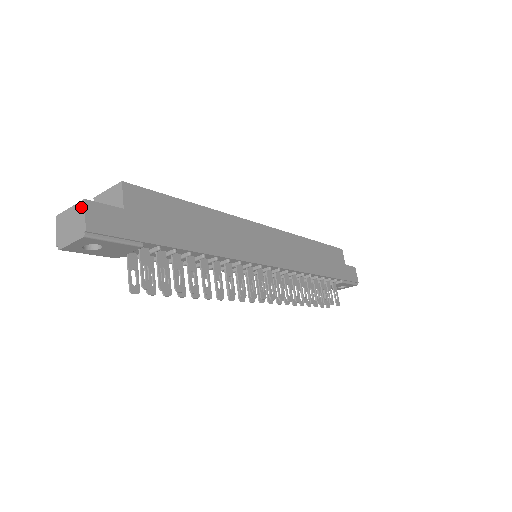
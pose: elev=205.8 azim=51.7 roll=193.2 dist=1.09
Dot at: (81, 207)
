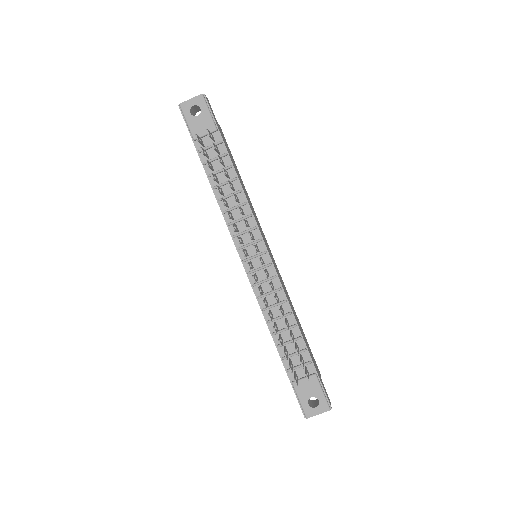
Dot at: occluded
